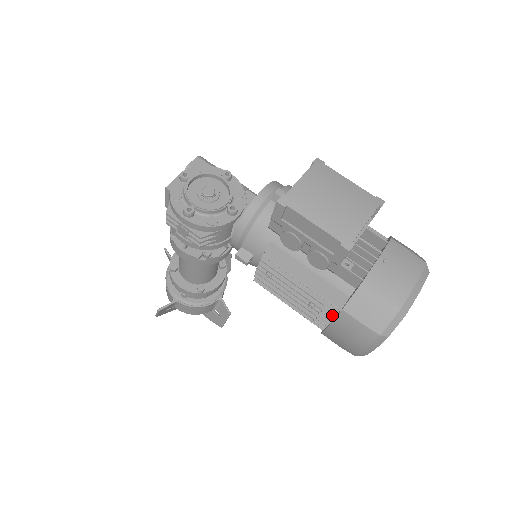
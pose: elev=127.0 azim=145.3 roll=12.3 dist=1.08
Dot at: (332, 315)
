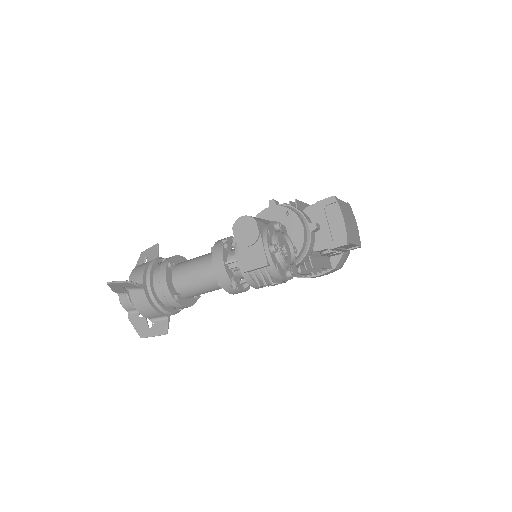
Dot at: (321, 271)
